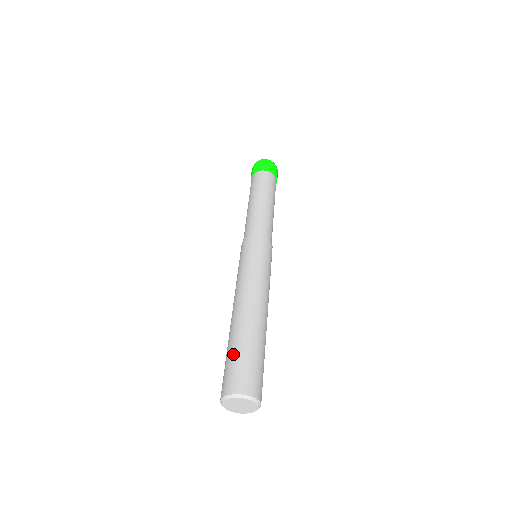
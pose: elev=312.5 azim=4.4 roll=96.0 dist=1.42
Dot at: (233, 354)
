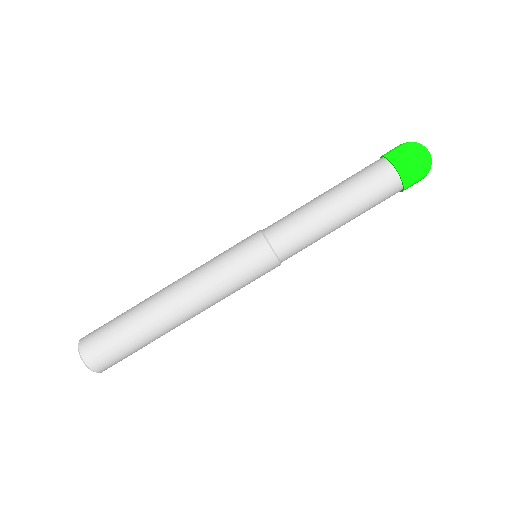
Dot at: (116, 318)
